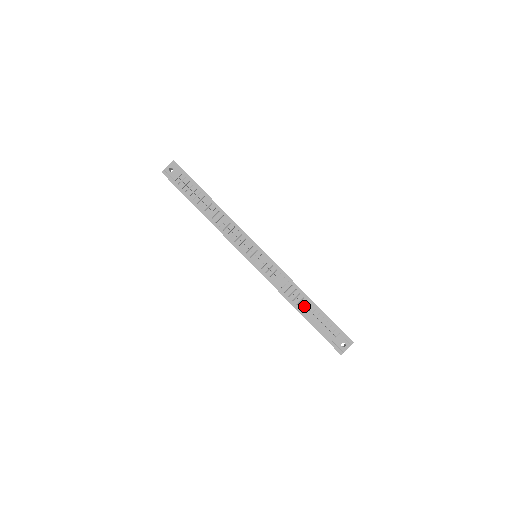
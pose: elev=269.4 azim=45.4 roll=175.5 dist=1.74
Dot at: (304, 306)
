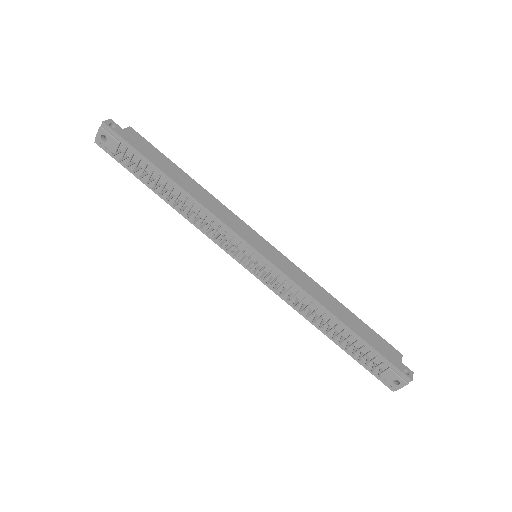
Dot at: (333, 330)
